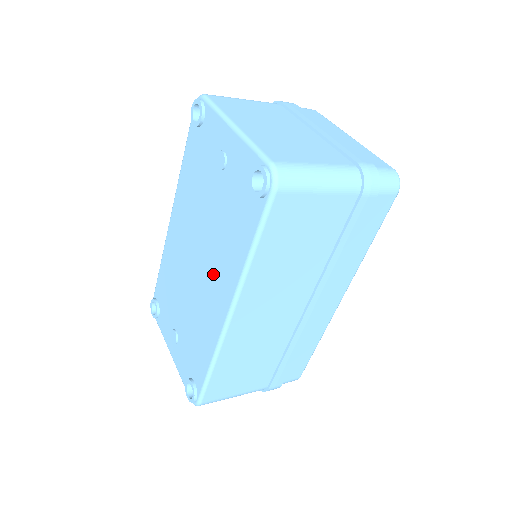
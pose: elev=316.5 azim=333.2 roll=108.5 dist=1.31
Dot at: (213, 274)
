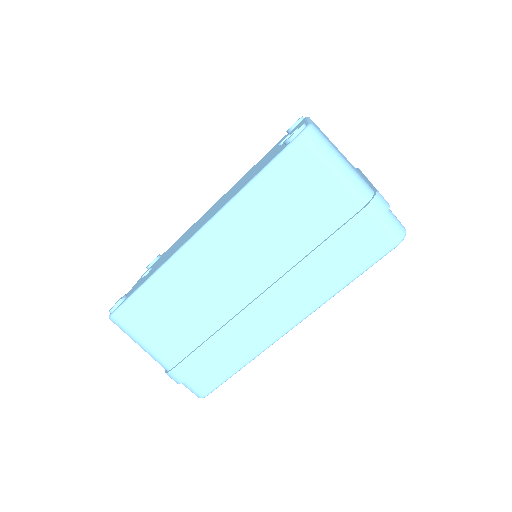
Dot at: (214, 211)
